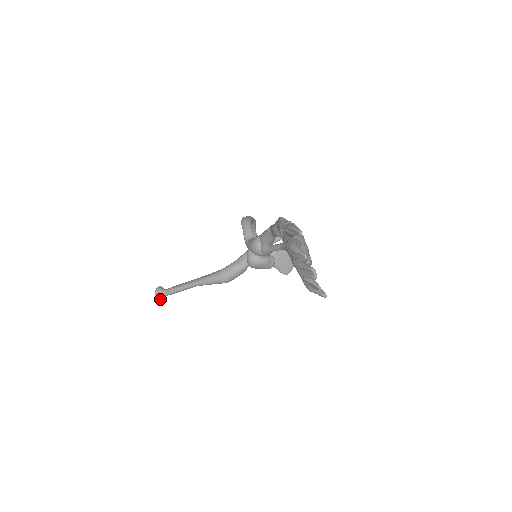
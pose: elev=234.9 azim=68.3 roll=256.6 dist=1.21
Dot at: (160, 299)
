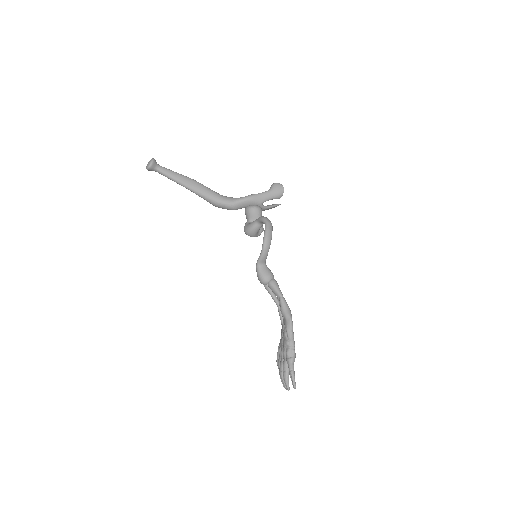
Dot at: occluded
